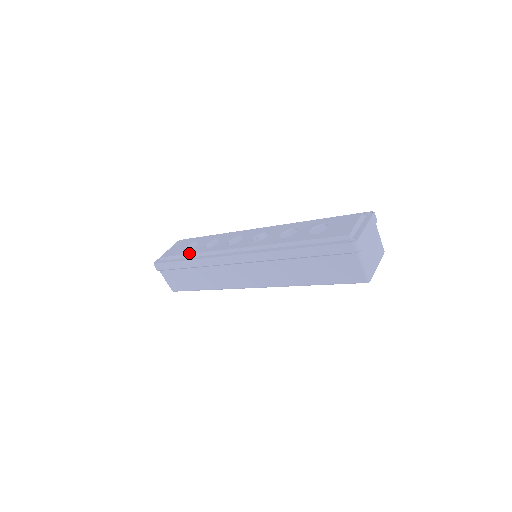
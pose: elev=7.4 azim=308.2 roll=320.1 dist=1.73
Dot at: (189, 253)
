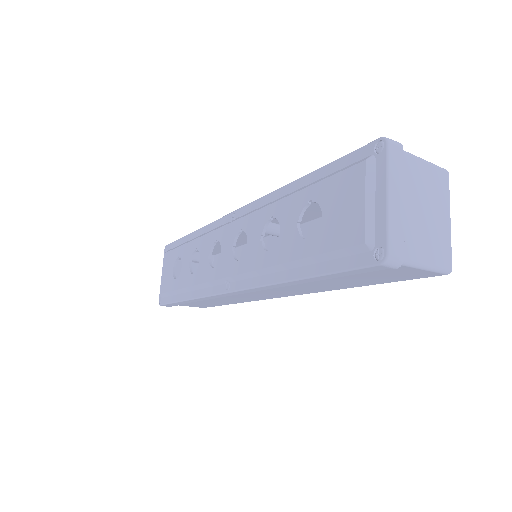
Dot at: (180, 287)
